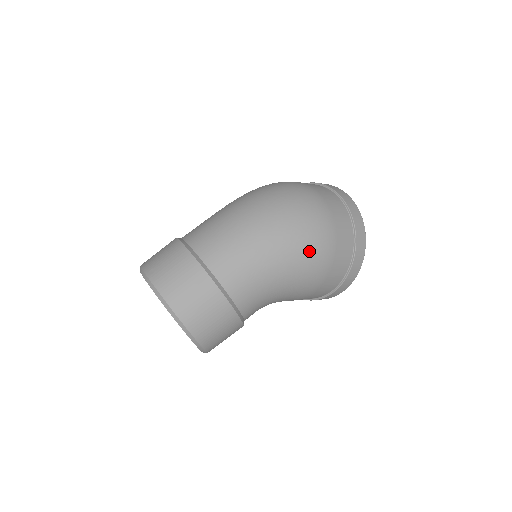
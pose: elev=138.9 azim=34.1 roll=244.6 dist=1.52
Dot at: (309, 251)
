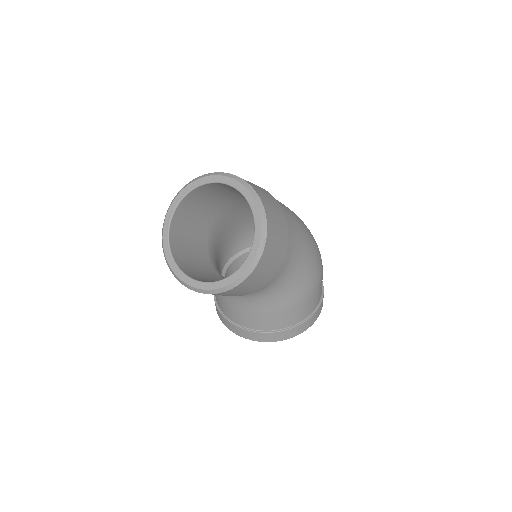
Dot at: (318, 255)
